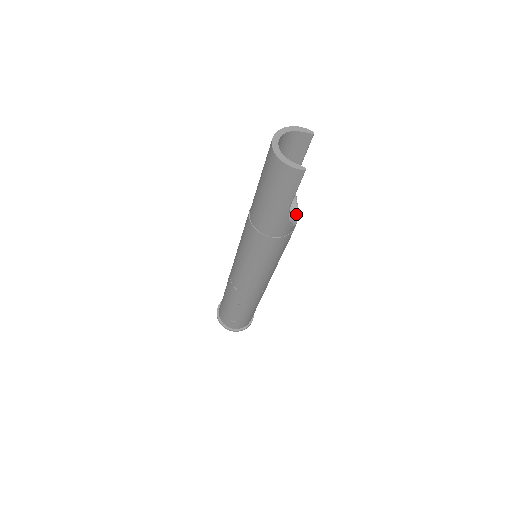
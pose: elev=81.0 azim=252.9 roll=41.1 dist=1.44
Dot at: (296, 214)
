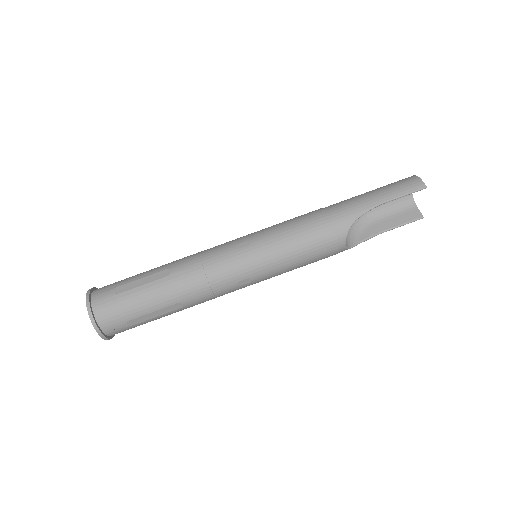
Dot at: (347, 245)
